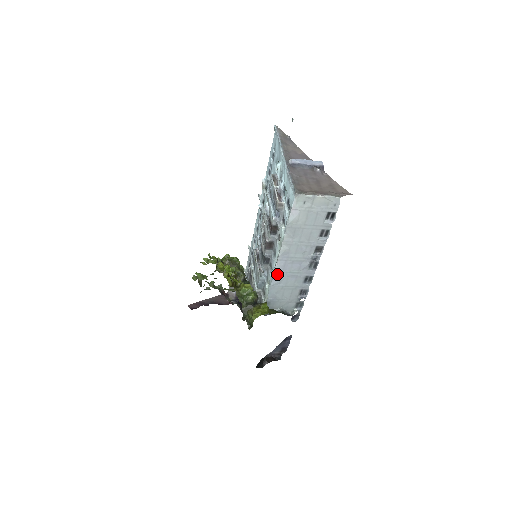
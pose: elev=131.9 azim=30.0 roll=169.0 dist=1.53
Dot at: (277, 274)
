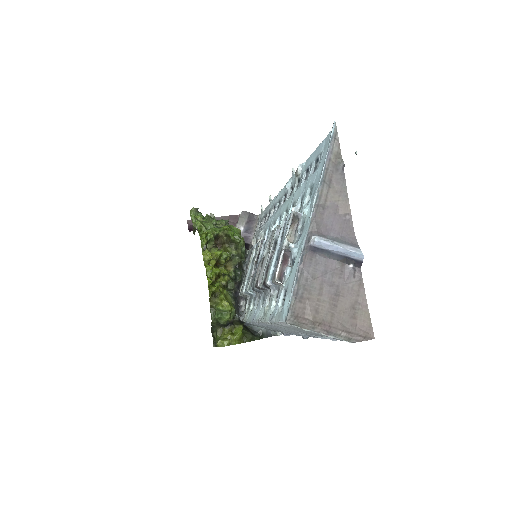
Dot at: (257, 323)
